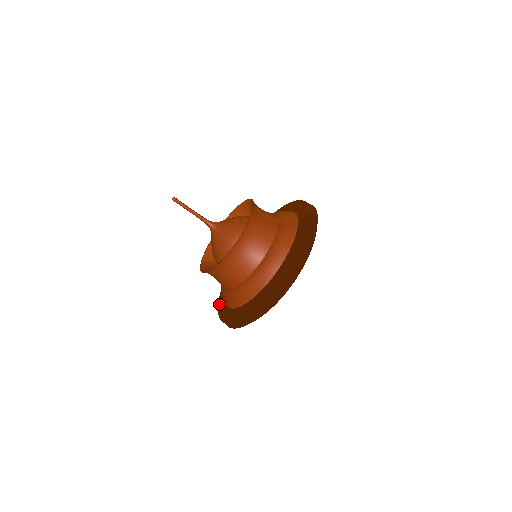
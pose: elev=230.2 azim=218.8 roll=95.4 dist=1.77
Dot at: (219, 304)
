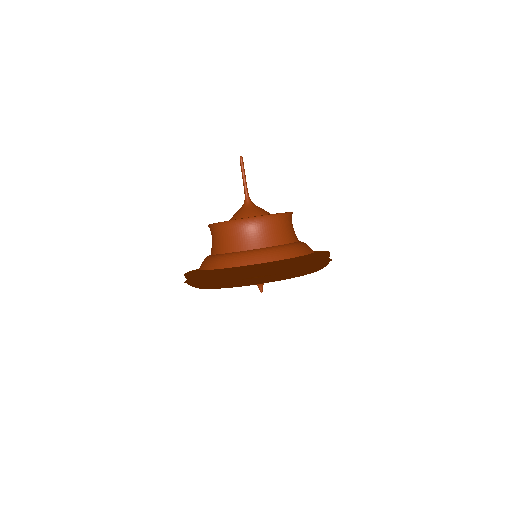
Dot at: (189, 272)
